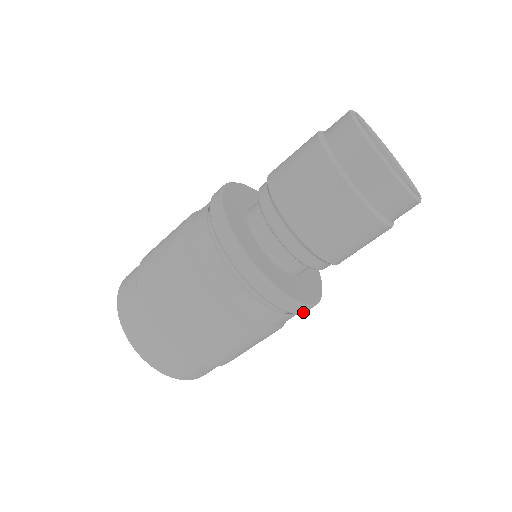
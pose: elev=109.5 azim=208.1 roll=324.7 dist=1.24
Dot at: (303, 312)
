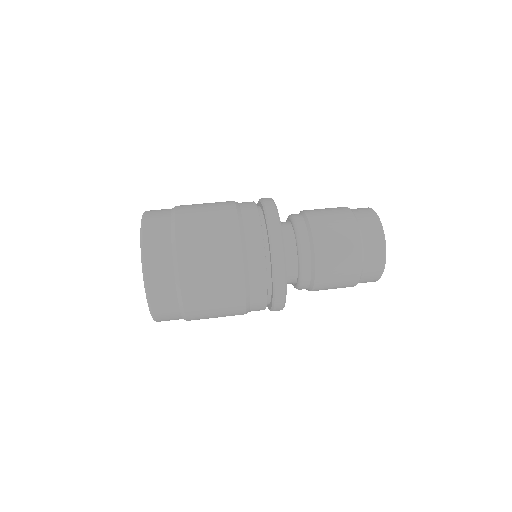
Dot at: (276, 305)
